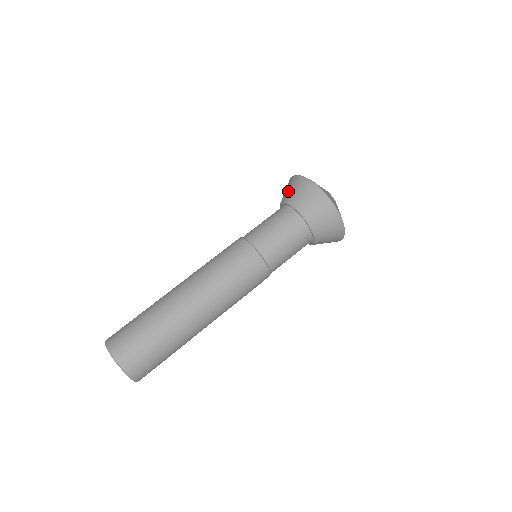
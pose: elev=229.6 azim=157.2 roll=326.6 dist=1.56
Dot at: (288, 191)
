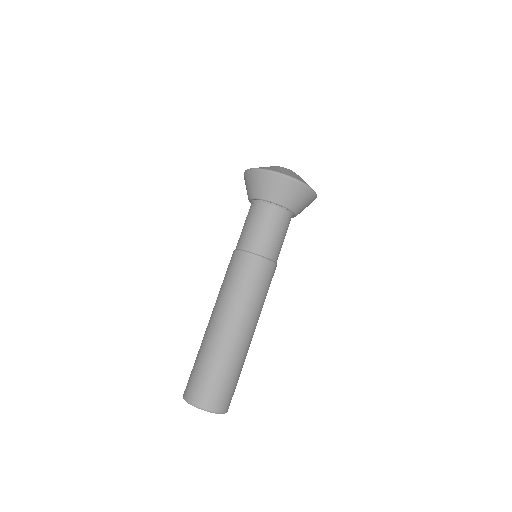
Dot at: (248, 187)
